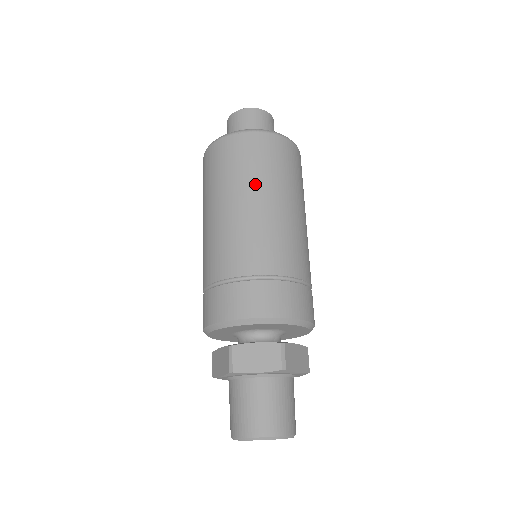
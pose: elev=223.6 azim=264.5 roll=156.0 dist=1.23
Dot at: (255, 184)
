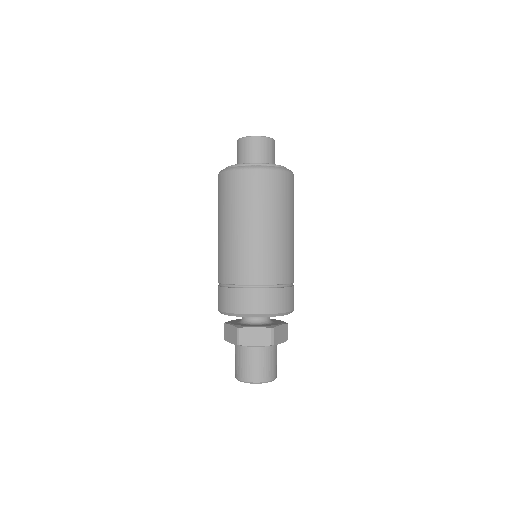
Dot at: (259, 215)
